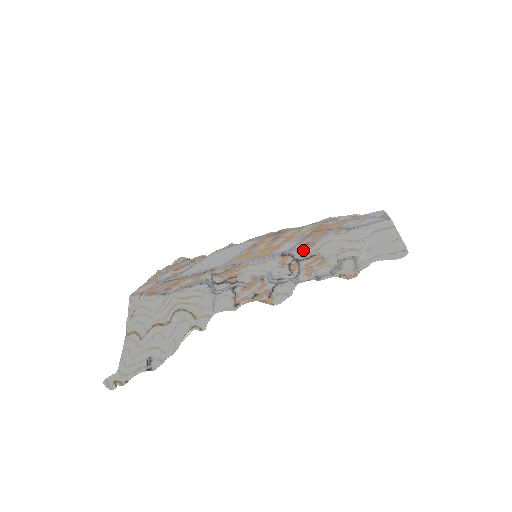
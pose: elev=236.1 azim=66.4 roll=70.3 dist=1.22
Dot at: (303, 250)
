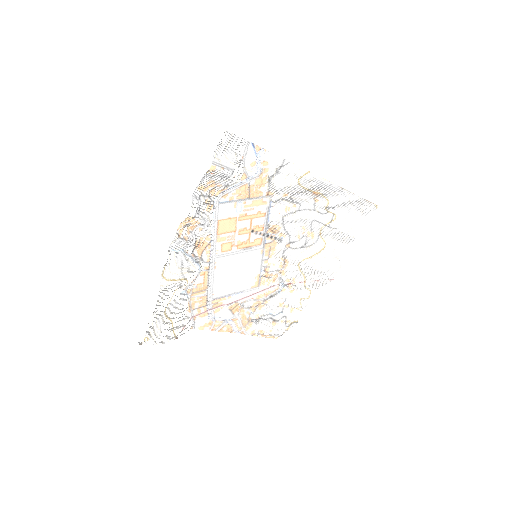
Dot at: (216, 194)
